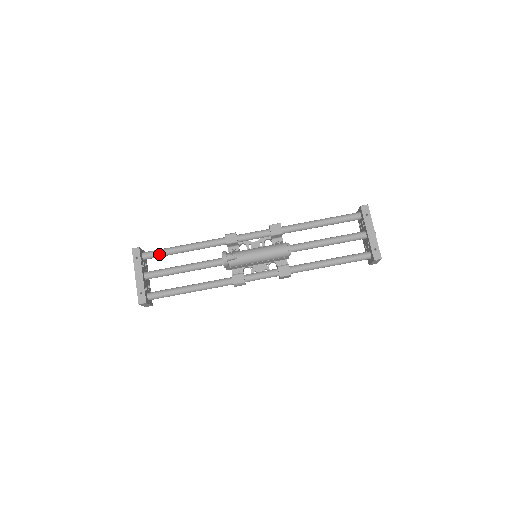
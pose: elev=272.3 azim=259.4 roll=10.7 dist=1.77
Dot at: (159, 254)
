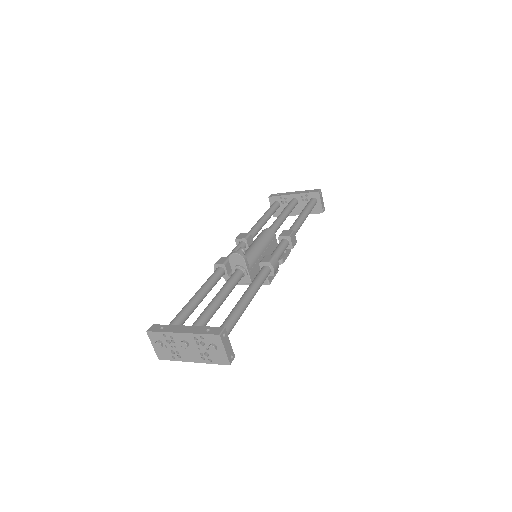
Dot at: (179, 317)
